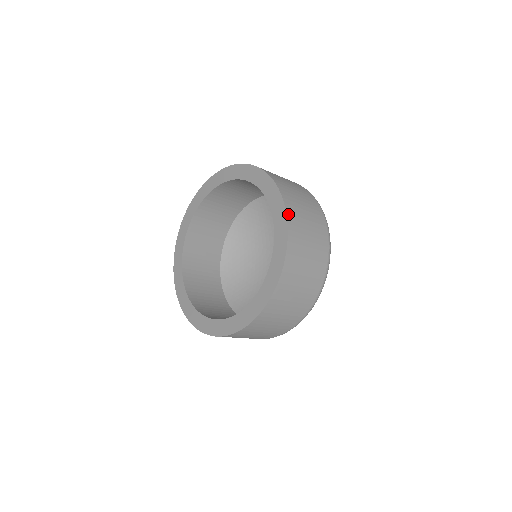
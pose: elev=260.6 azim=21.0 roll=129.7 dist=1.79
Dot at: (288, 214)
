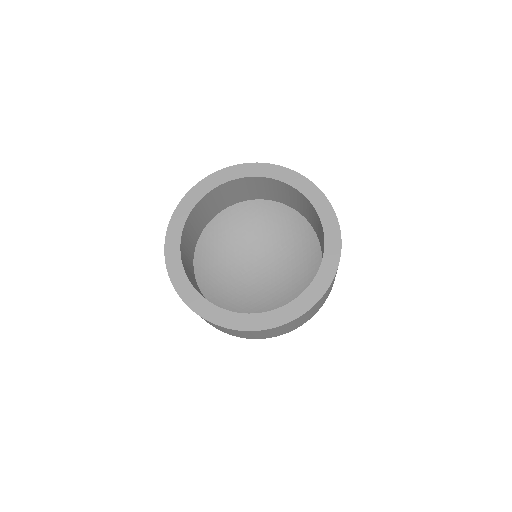
Dot at: (278, 166)
